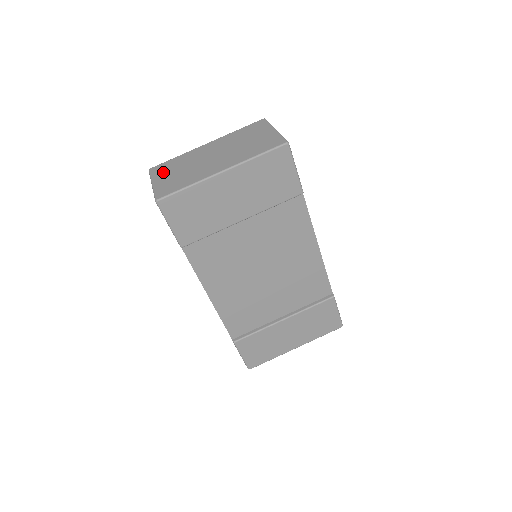
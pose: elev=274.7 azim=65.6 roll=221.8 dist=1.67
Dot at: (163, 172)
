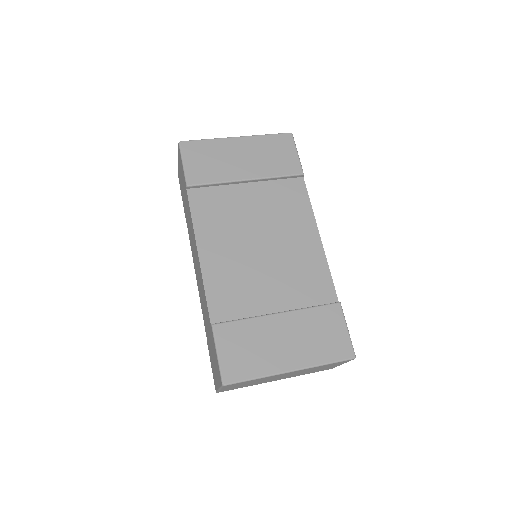
Dot at: occluded
